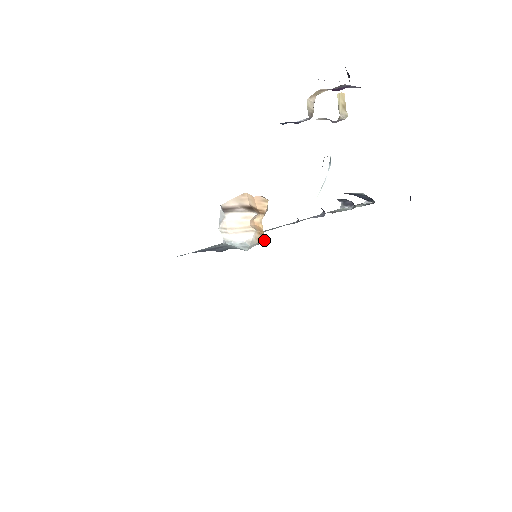
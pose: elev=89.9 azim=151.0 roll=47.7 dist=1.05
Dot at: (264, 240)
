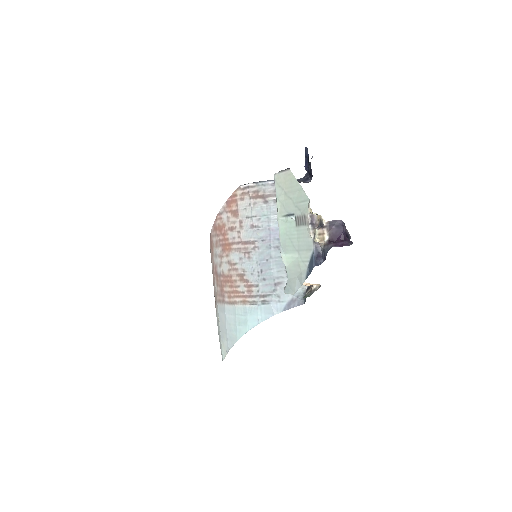
Dot at: occluded
